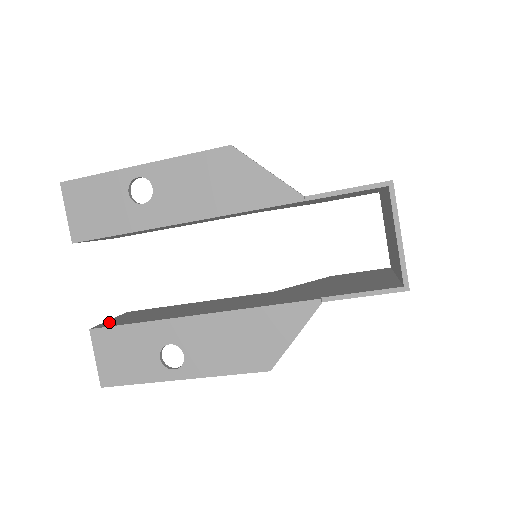
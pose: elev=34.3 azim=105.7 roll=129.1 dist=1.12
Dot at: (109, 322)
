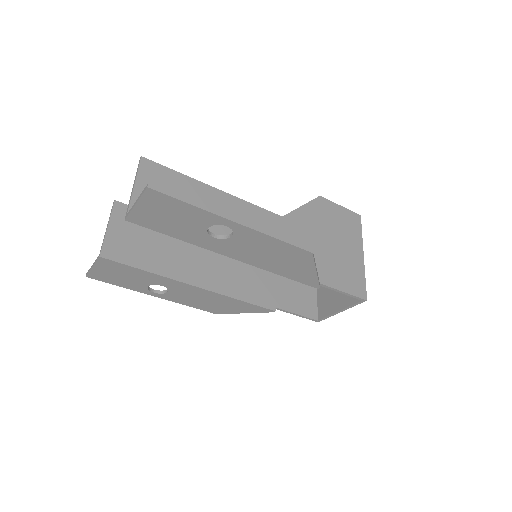
Dot at: (112, 242)
